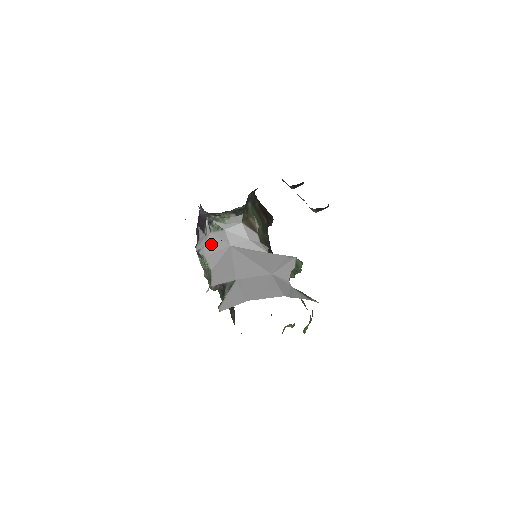
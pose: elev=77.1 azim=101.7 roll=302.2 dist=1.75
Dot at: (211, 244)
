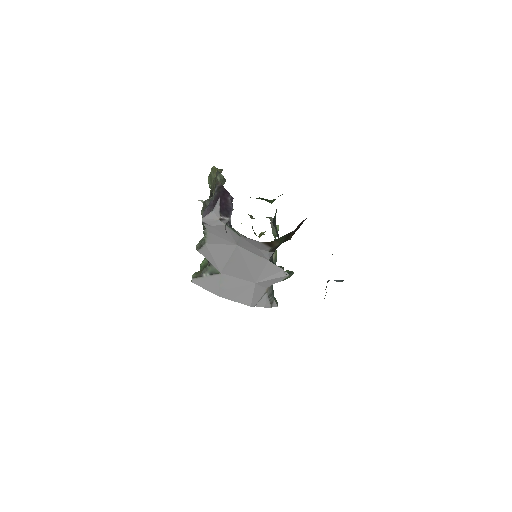
Dot at: (220, 230)
